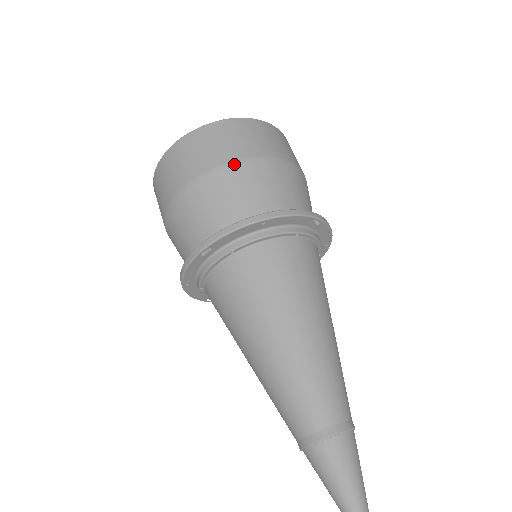
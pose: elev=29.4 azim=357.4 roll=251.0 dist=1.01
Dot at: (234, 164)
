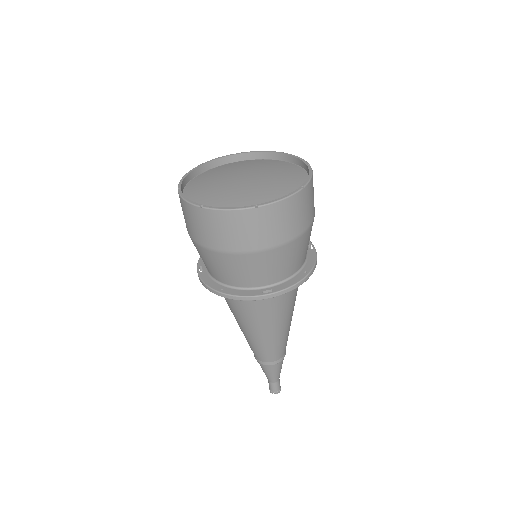
Dot at: (304, 234)
